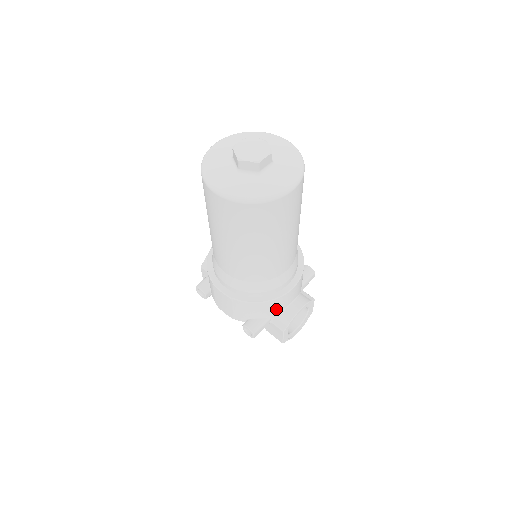
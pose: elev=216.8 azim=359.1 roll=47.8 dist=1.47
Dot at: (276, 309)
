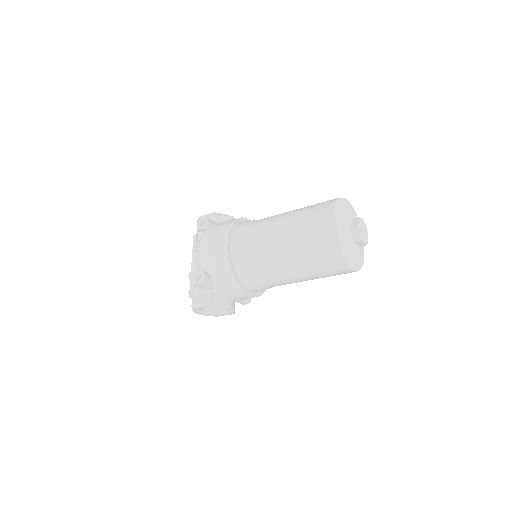
Dot at: (226, 290)
